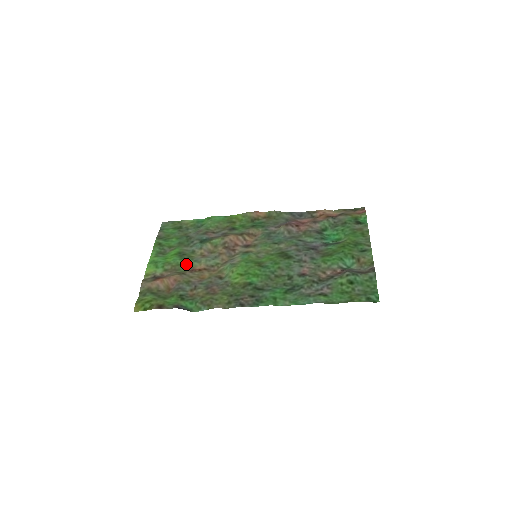
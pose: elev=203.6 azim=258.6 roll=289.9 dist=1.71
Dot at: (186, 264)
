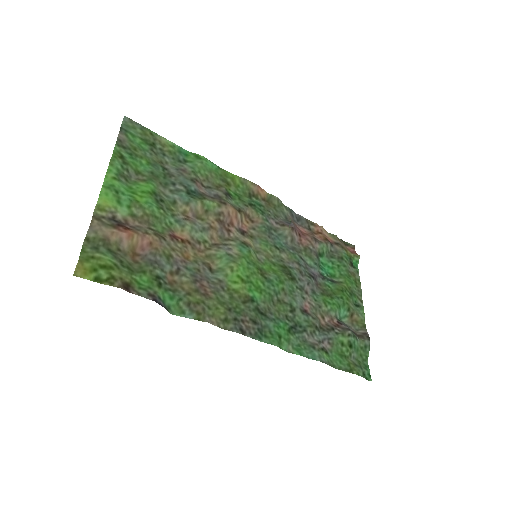
Dot at: (164, 220)
